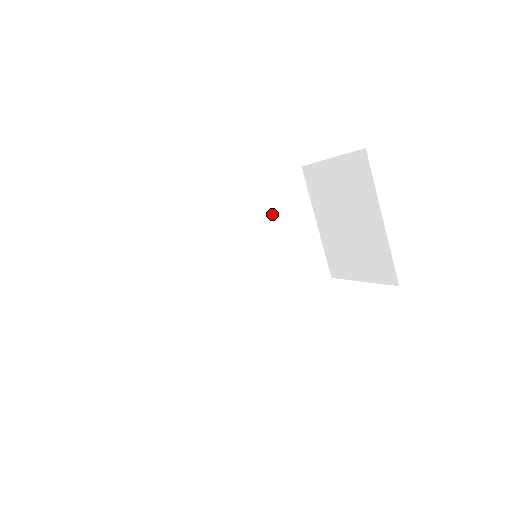
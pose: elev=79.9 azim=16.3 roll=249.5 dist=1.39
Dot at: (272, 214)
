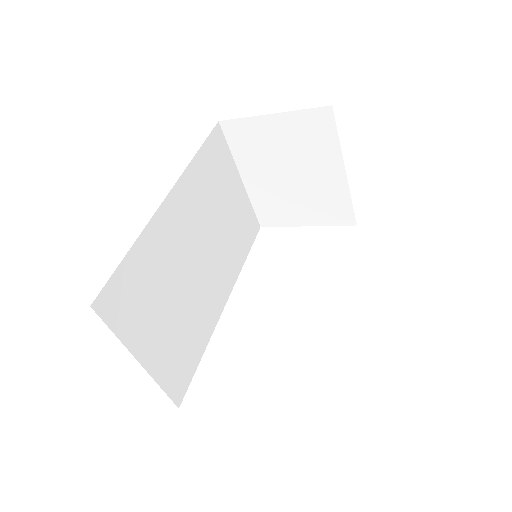
Dot at: (213, 190)
